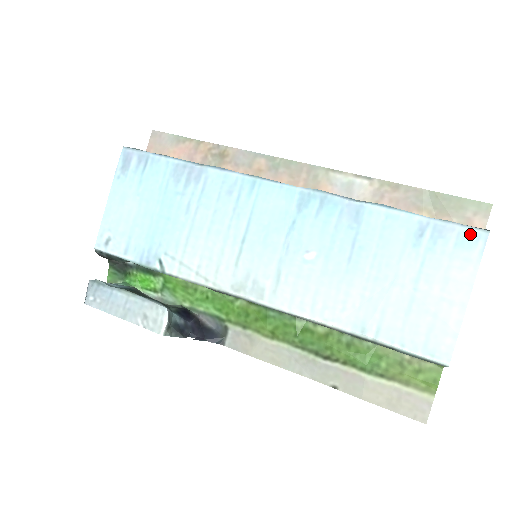
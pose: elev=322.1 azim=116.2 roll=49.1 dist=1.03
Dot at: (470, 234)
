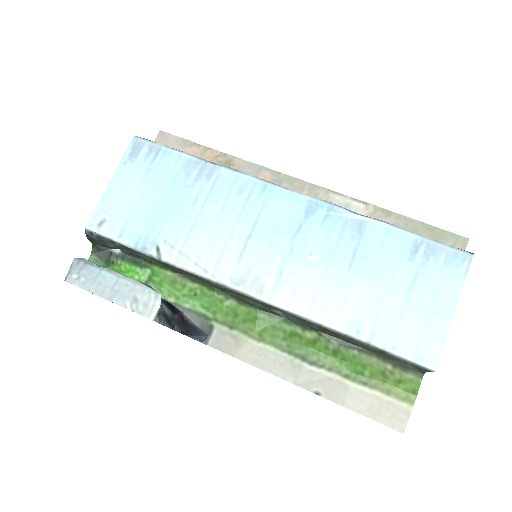
Dot at: (457, 255)
